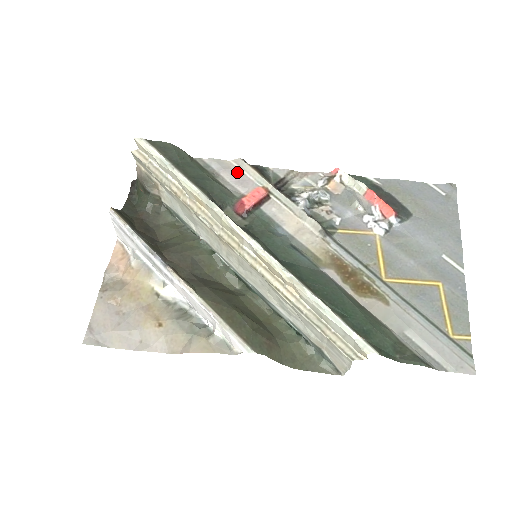
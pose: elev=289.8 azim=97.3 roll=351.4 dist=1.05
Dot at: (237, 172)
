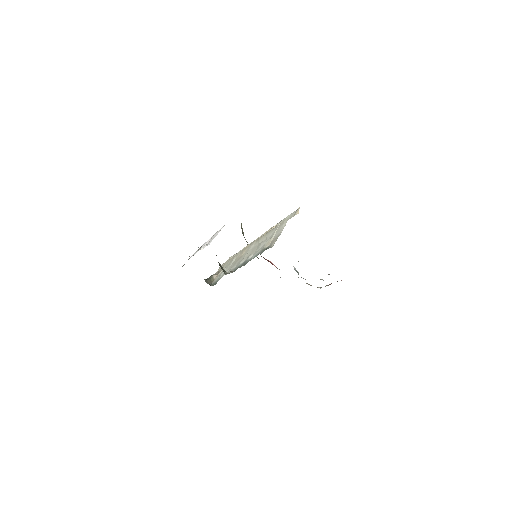
Dot at: occluded
